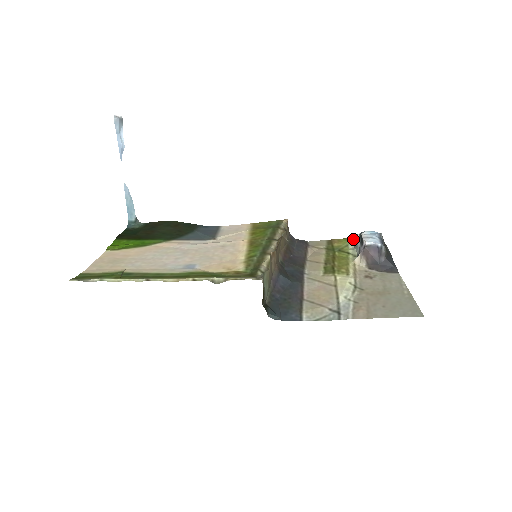
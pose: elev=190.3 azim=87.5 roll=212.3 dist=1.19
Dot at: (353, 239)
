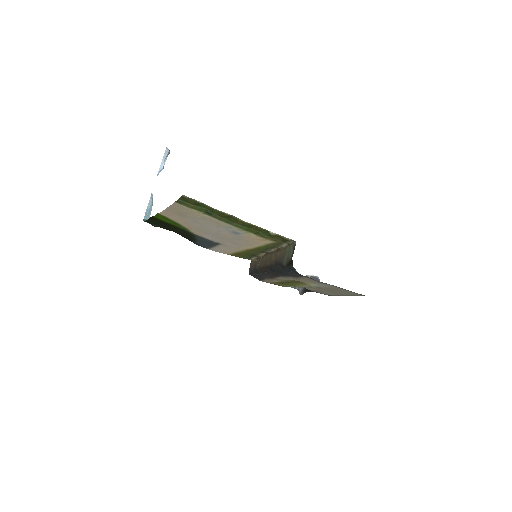
Dot at: occluded
